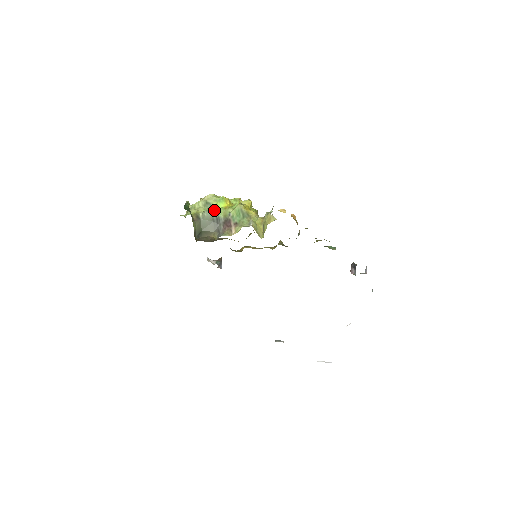
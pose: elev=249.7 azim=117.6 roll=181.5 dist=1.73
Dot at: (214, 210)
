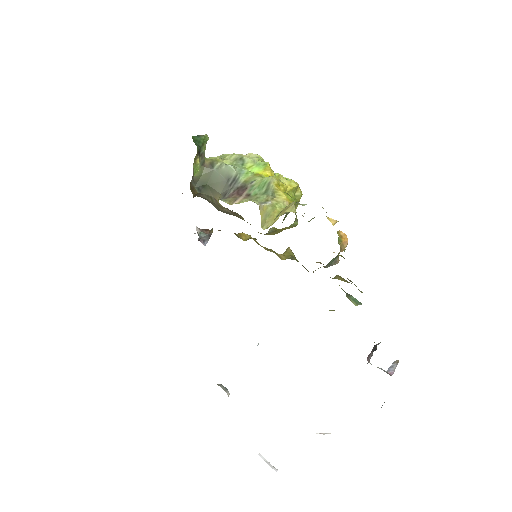
Dot at: (240, 169)
